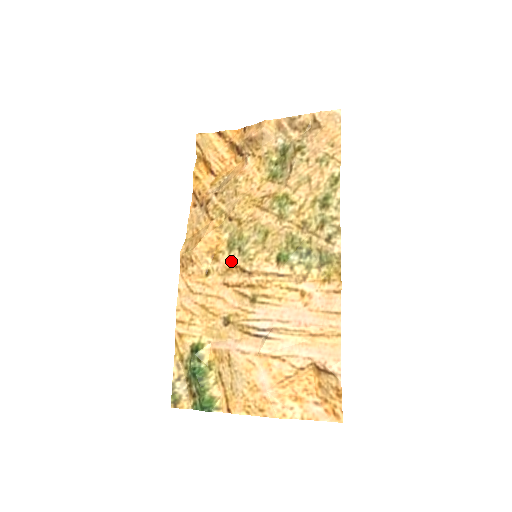
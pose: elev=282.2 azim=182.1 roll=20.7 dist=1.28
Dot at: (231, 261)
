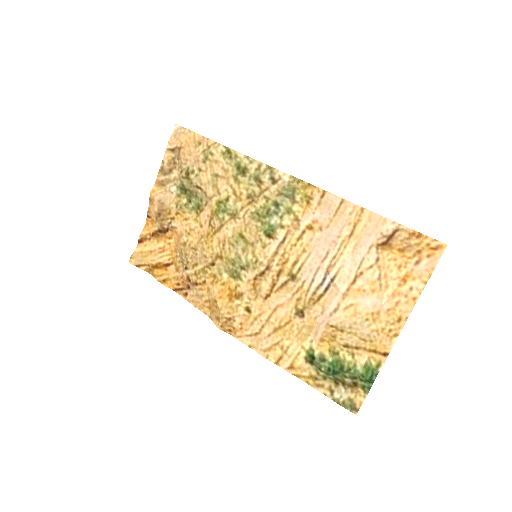
Dot at: (248, 281)
